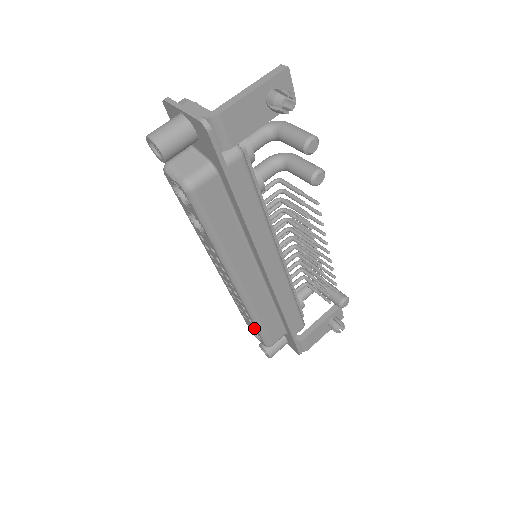
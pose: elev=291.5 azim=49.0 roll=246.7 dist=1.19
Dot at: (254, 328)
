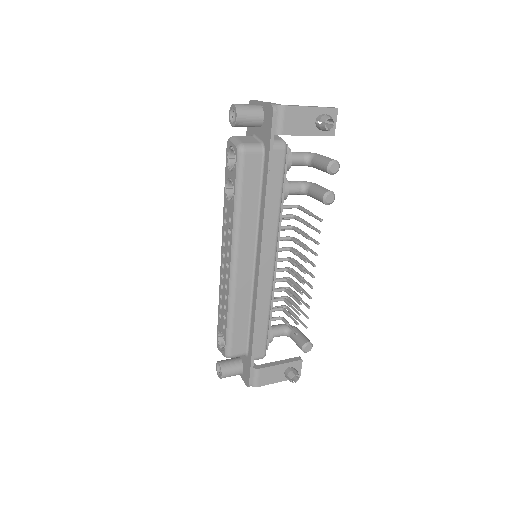
Dot at: (224, 329)
